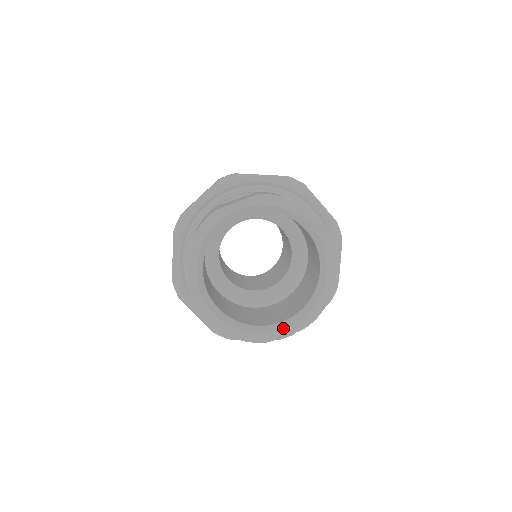
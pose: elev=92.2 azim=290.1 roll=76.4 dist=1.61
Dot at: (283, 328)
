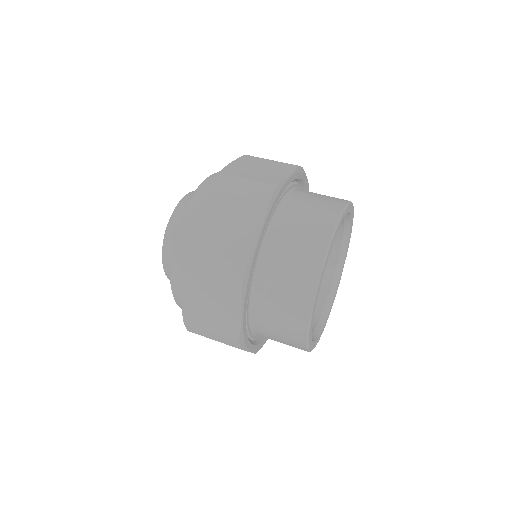
Dot at: (342, 269)
